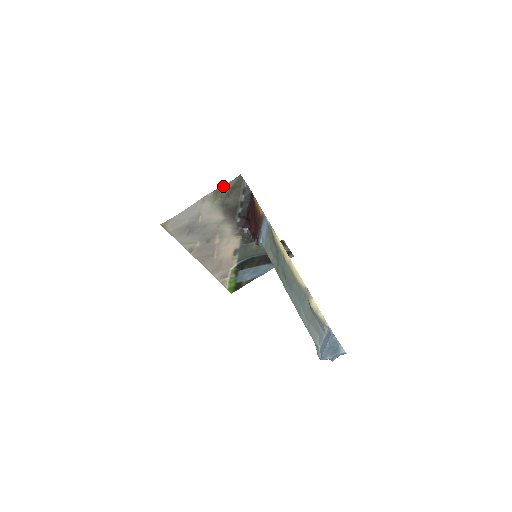
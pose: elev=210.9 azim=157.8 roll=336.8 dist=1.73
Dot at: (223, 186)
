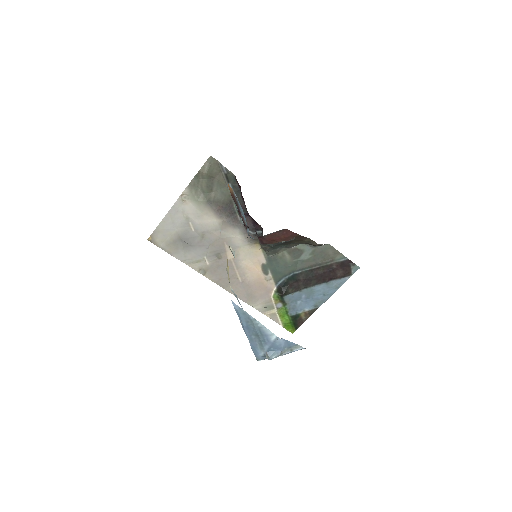
Dot at: (197, 177)
